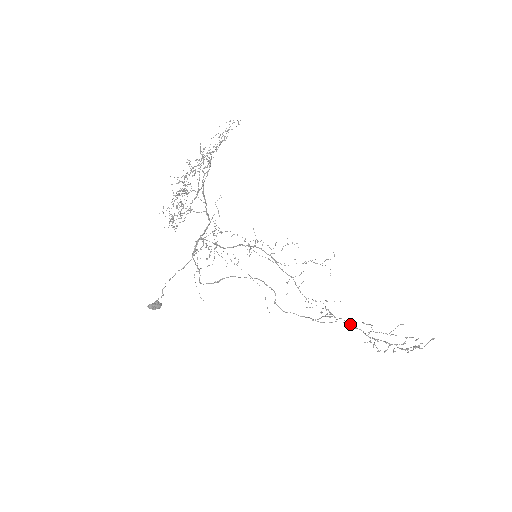
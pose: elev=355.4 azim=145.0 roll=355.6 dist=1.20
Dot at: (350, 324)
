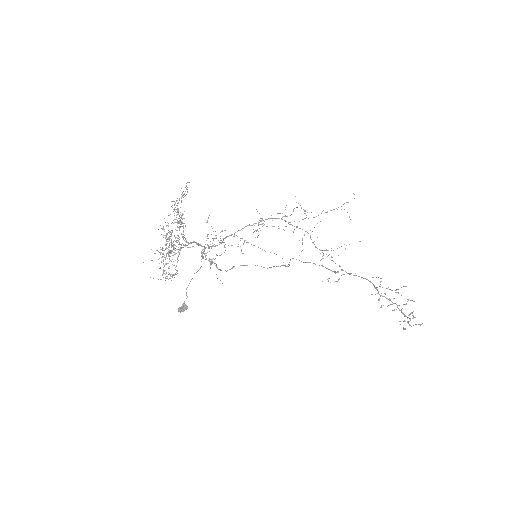
Dot at: (361, 277)
